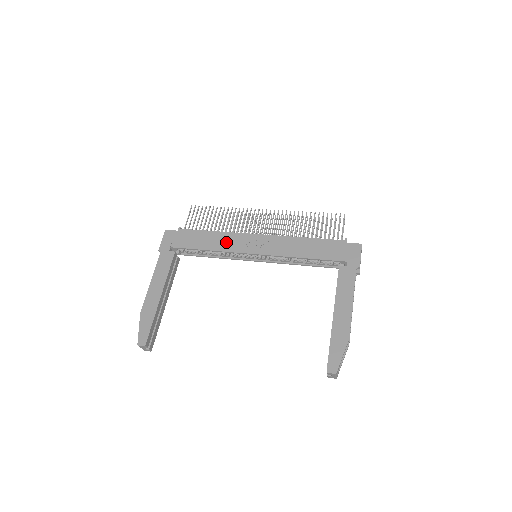
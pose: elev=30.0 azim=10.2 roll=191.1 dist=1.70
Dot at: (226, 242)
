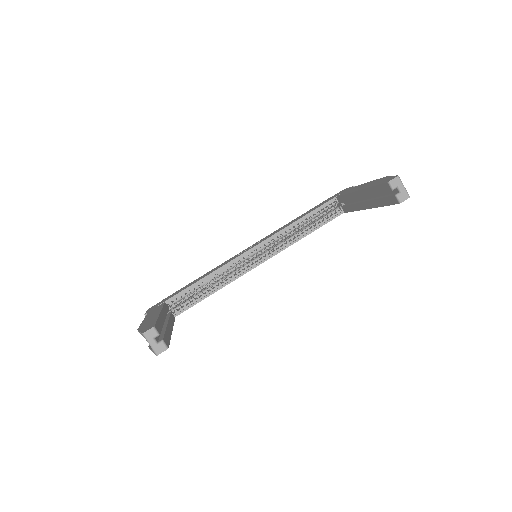
Dot at: (218, 267)
